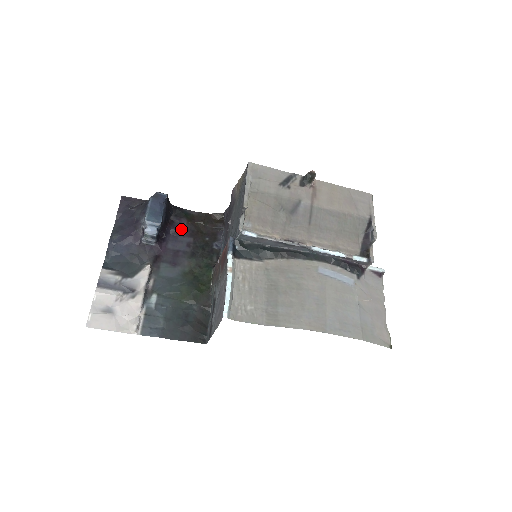
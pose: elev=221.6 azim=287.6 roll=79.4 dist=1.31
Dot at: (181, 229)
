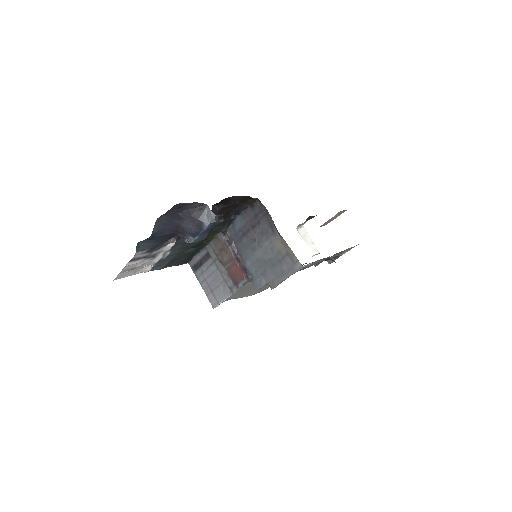
Dot at: (215, 212)
